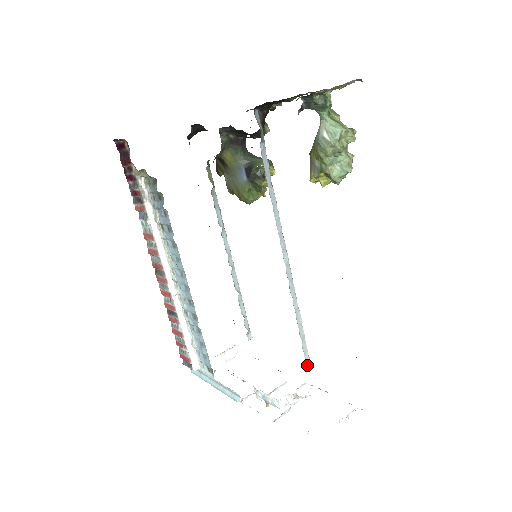
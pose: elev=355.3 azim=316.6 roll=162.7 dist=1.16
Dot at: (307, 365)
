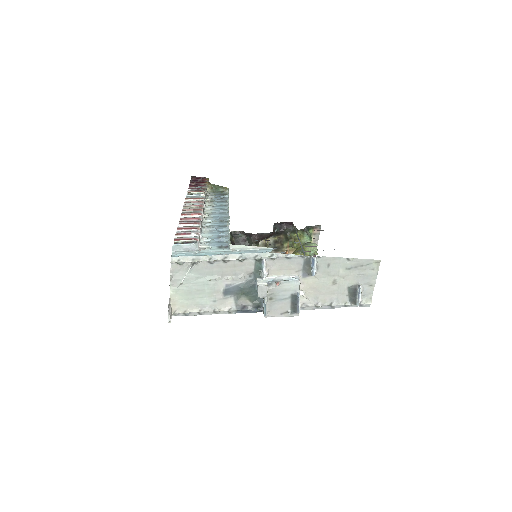
Dot at: occluded
